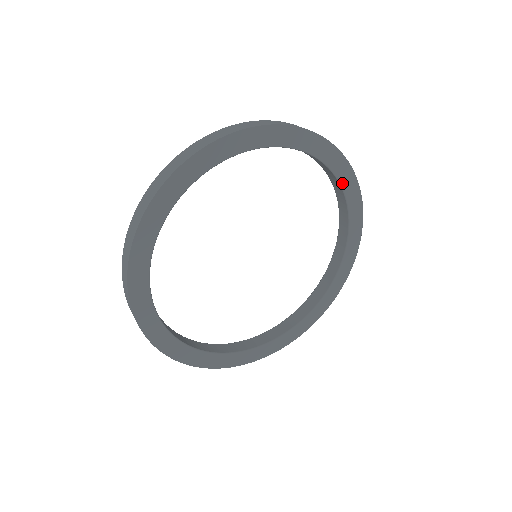
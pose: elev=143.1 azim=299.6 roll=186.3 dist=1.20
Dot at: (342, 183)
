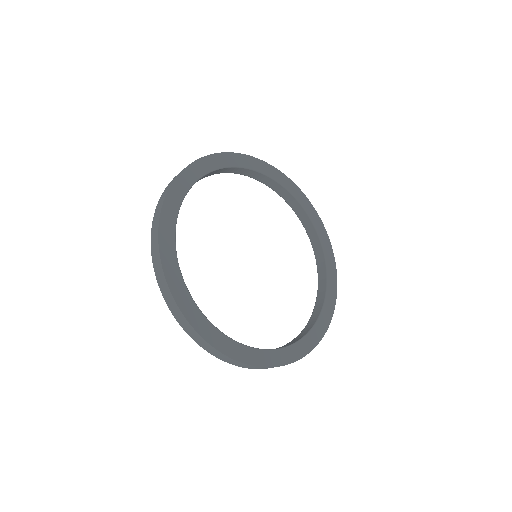
Dot at: (300, 202)
